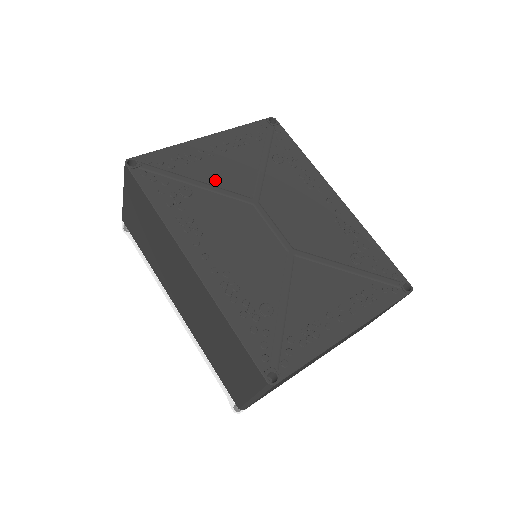
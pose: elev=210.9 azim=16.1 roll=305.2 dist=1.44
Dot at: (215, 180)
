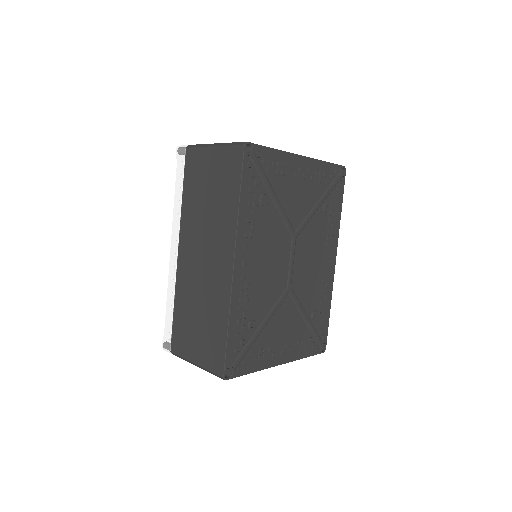
Dot at: (285, 201)
